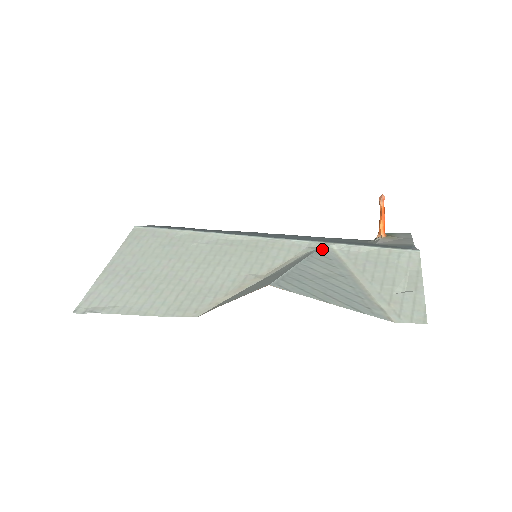
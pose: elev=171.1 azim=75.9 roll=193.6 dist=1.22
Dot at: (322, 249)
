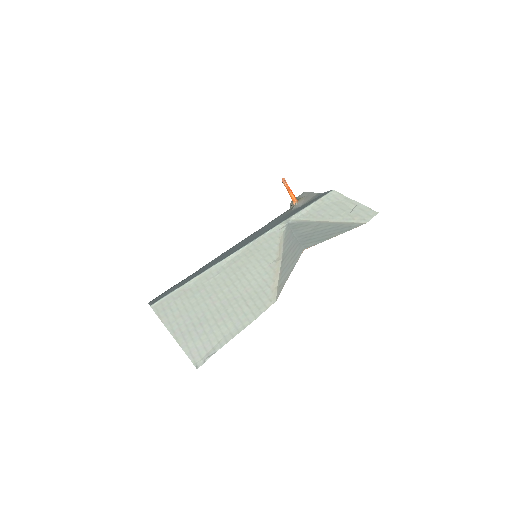
Dot at: (290, 224)
